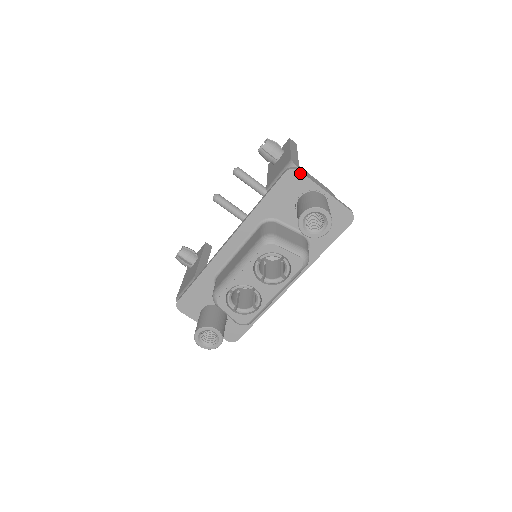
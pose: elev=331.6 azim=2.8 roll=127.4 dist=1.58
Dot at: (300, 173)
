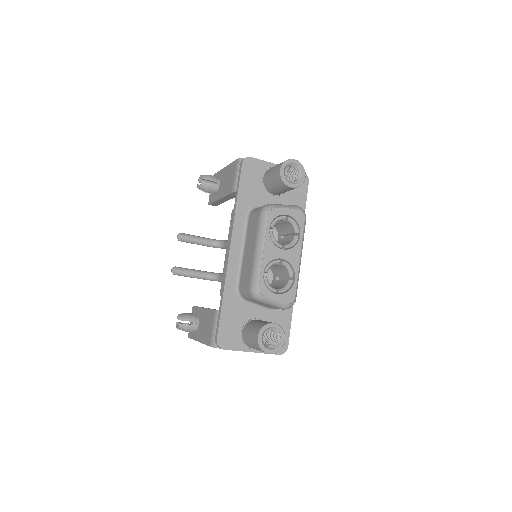
Dot at: (253, 159)
